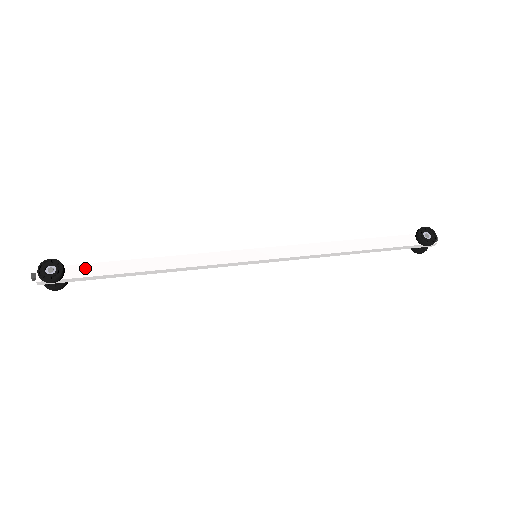
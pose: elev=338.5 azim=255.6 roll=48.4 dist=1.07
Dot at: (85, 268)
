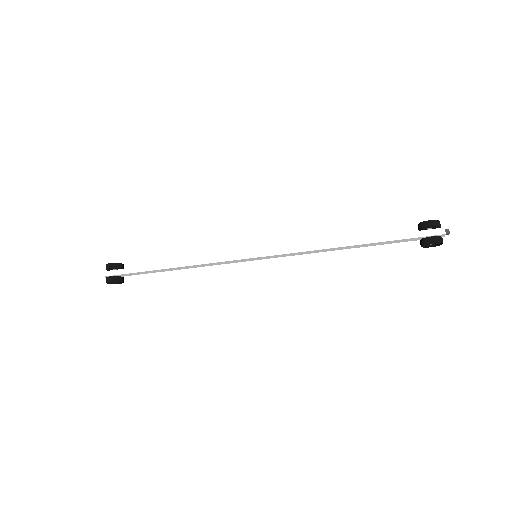
Dot at: occluded
